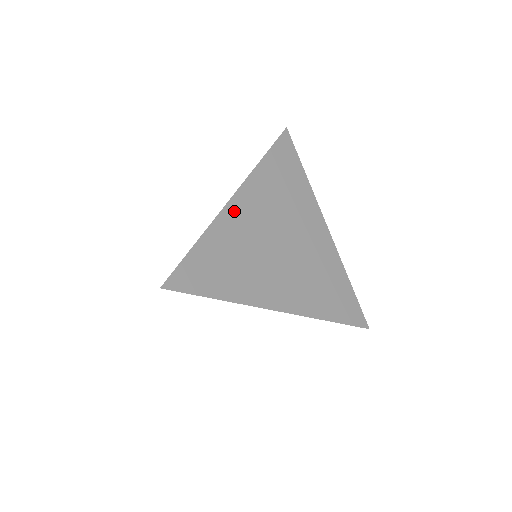
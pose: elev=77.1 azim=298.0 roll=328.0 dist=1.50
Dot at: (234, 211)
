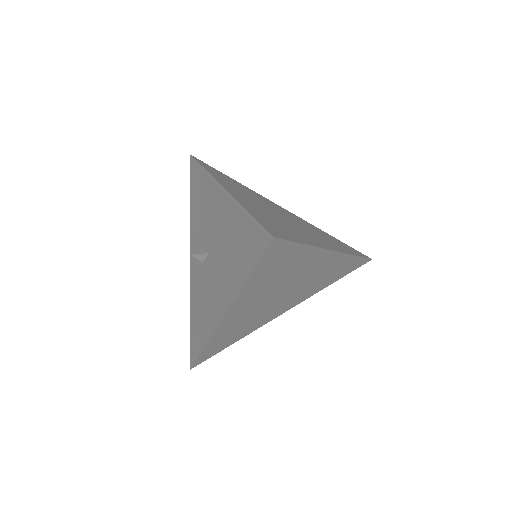
Dot at: (235, 194)
